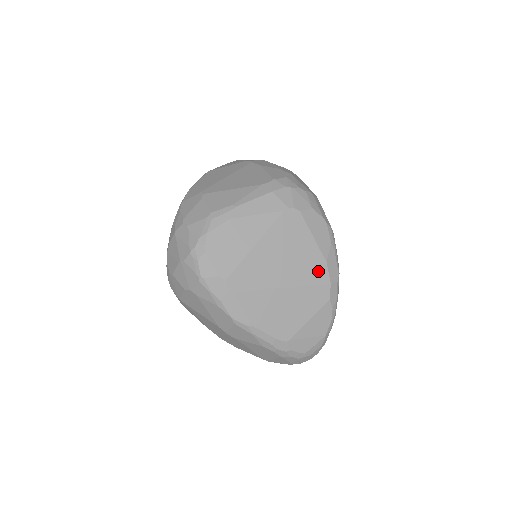
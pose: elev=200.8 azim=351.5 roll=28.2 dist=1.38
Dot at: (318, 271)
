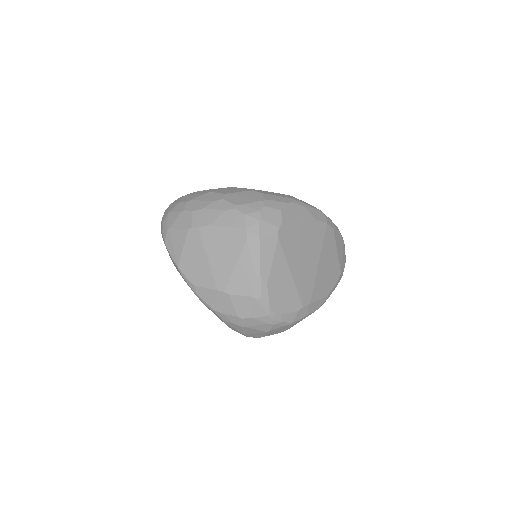
Dot at: (318, 229)
